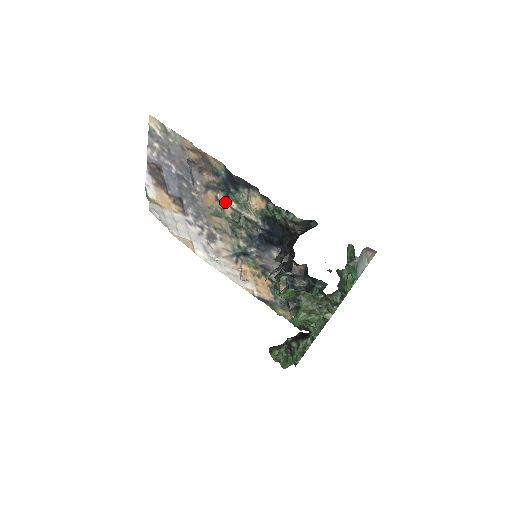
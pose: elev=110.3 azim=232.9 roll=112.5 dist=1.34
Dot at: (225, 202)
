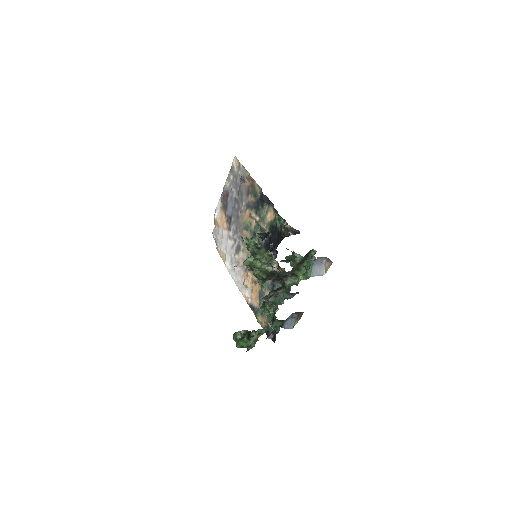
Dot at: (253, 217)
